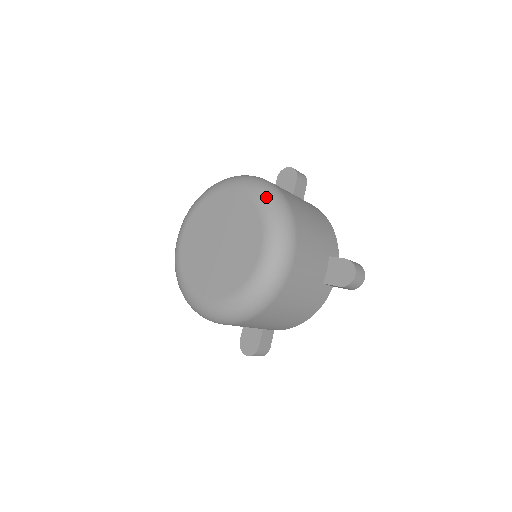
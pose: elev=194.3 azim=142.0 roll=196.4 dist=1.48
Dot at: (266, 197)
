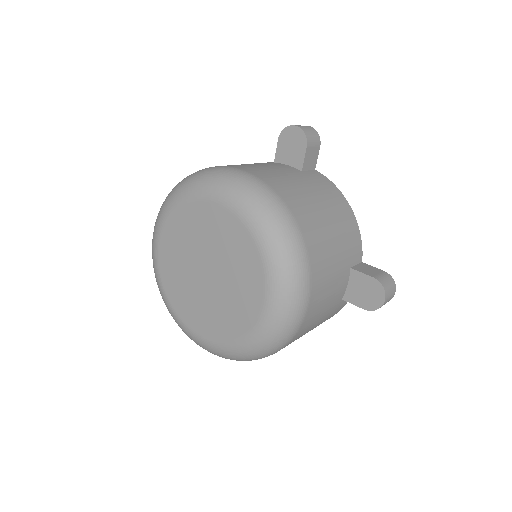
Dot at: (267, 227)
